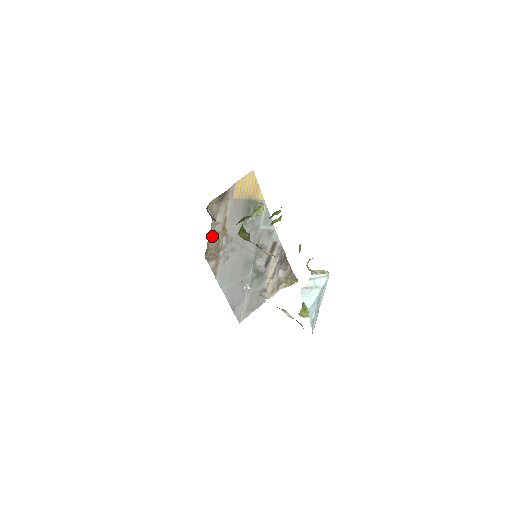
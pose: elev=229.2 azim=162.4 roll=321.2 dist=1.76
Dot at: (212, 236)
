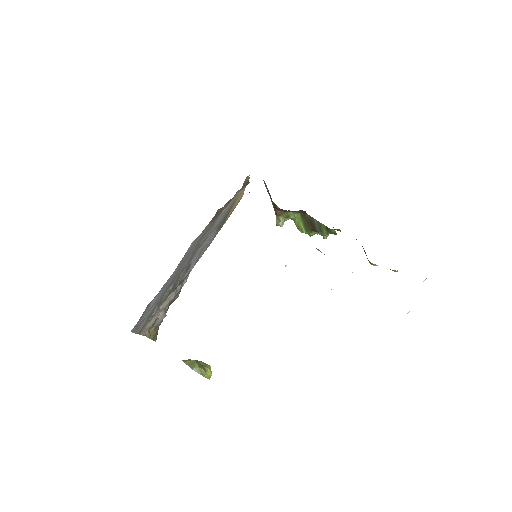
Dot at: (229, 201)
